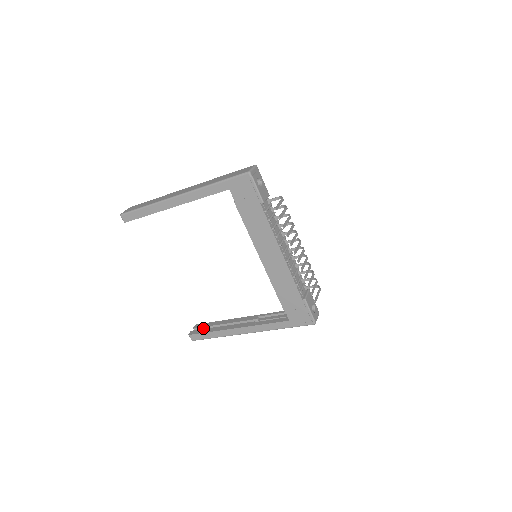
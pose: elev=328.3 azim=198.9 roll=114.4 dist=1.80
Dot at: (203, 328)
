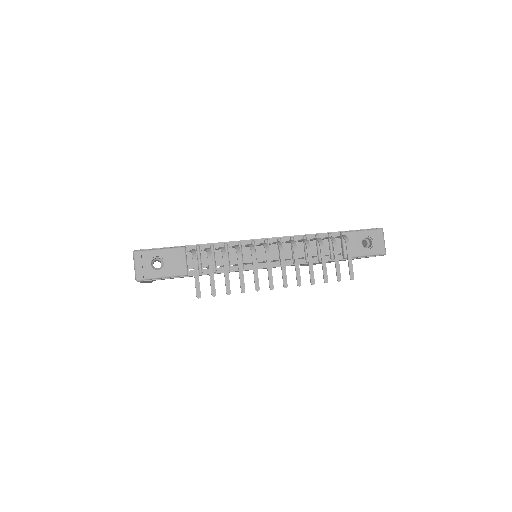
Dot at: occluded
